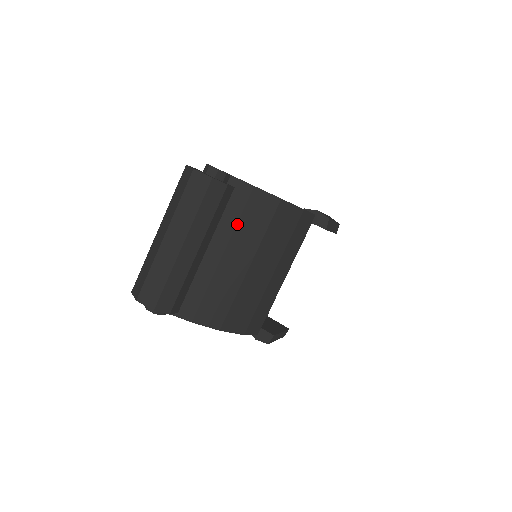
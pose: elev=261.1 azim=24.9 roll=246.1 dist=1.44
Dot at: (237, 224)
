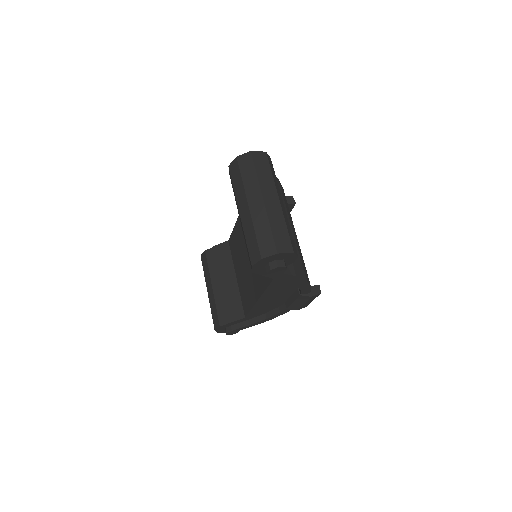
Dot at: occluded
